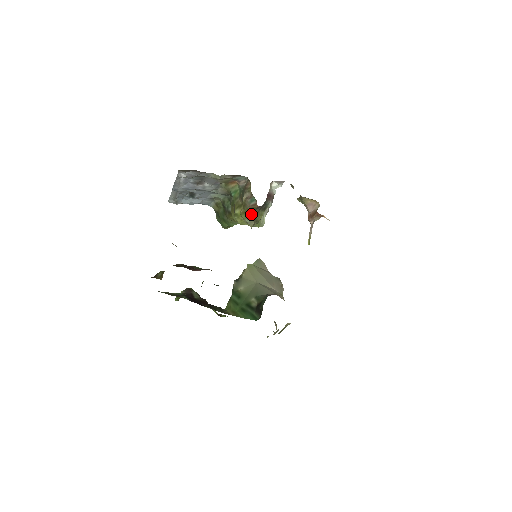
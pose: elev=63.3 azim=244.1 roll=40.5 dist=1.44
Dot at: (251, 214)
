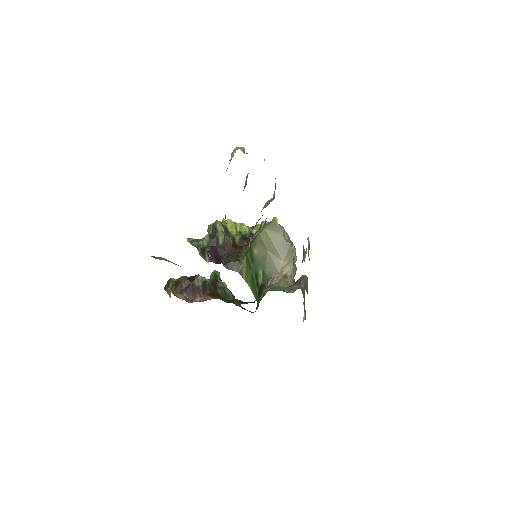
Dot at: occluded
